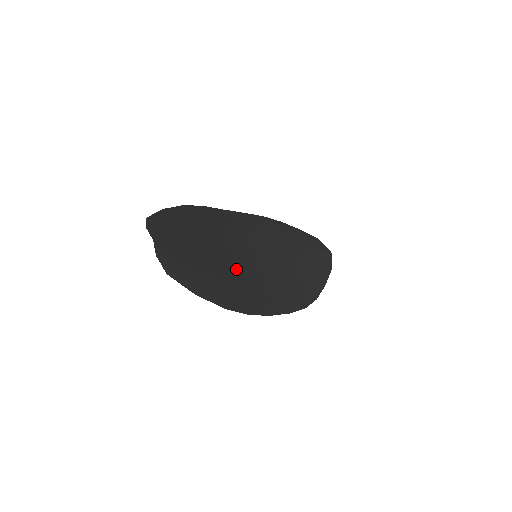
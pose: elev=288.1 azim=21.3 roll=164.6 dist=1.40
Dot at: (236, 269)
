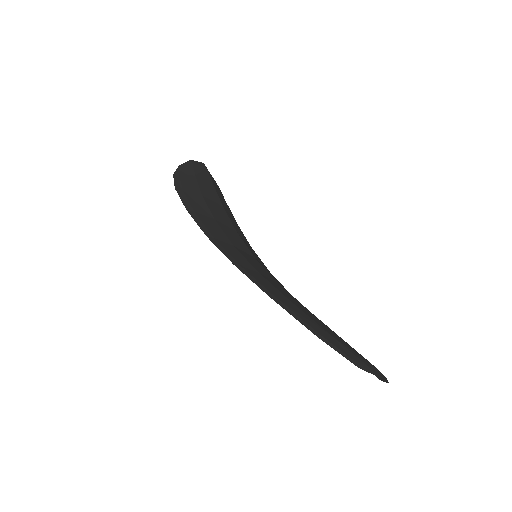
Dot at: occluded
